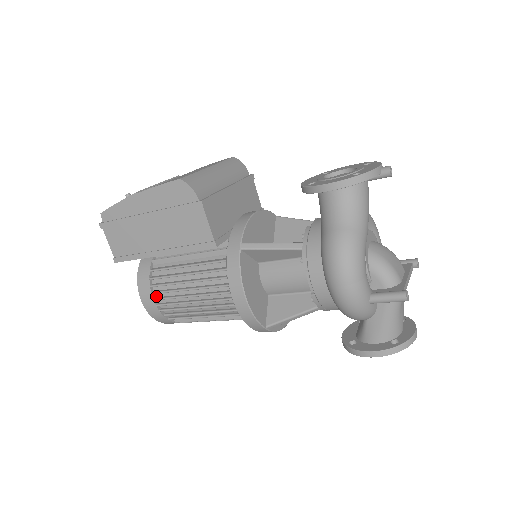
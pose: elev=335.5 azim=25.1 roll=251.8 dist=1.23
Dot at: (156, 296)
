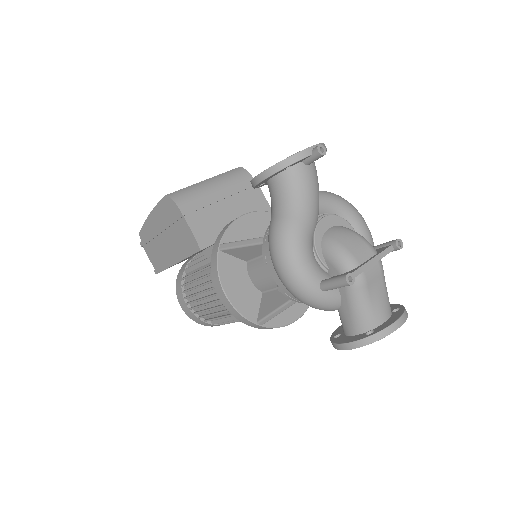
Dot at: (188, 301)
